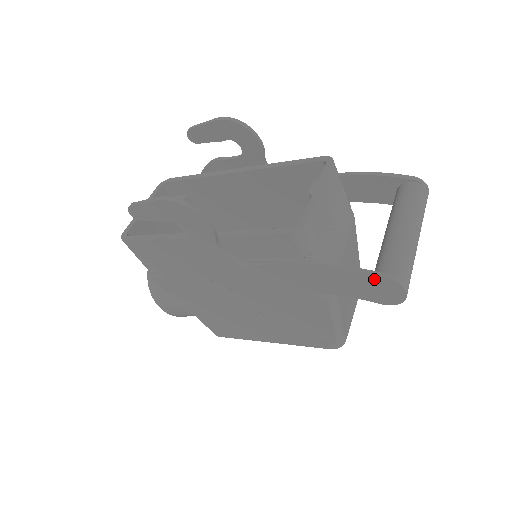
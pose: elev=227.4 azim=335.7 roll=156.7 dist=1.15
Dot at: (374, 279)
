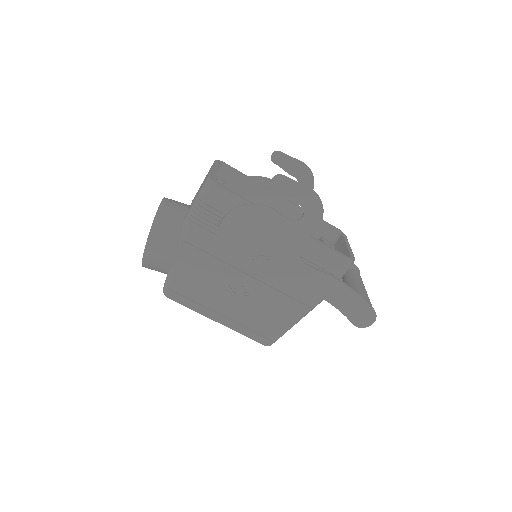
Dot at: (368, 308)
